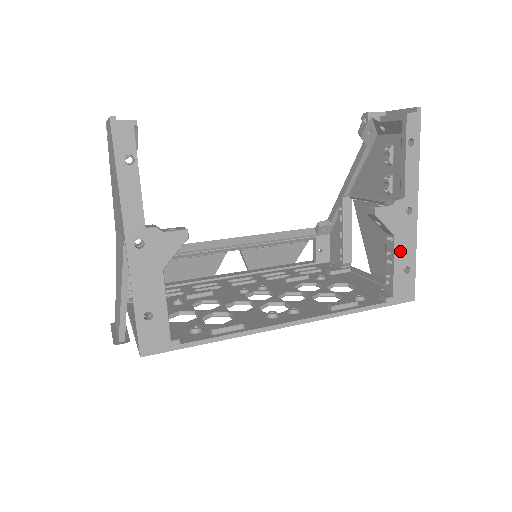
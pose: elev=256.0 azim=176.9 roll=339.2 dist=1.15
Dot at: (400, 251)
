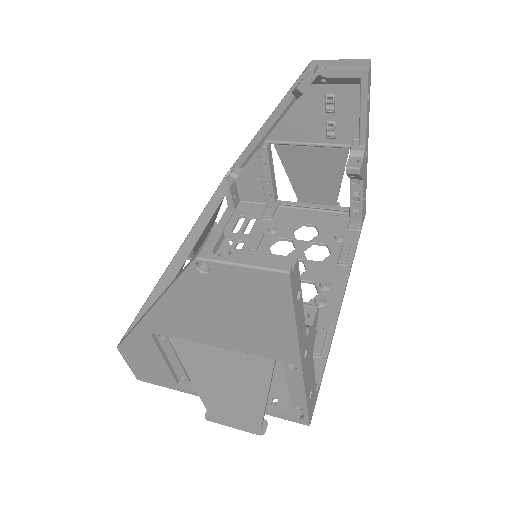
Dot at: (364, 188)
